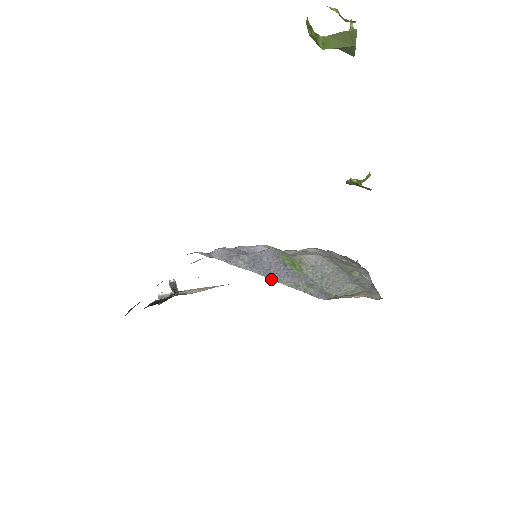
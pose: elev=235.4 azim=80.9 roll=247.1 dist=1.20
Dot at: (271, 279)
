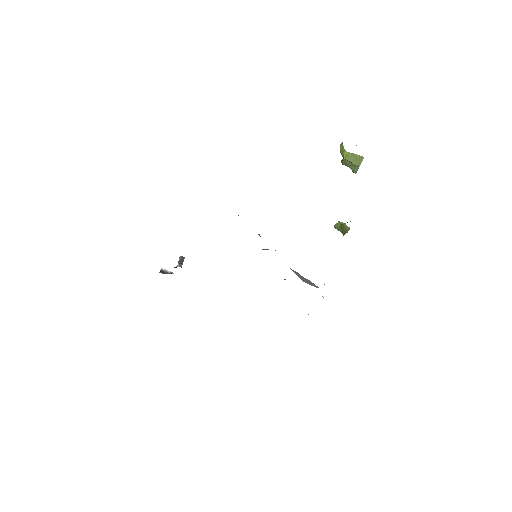
Dot at: occluded
